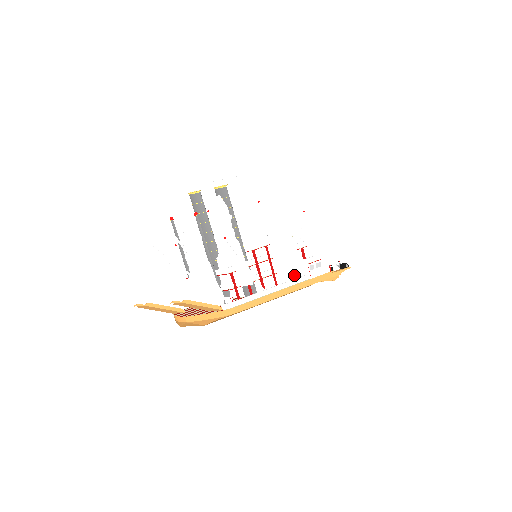
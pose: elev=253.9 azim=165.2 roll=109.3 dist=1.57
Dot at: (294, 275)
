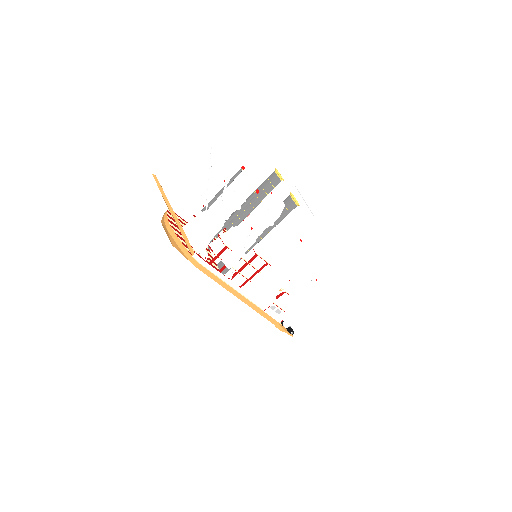
Dot at: (258, 296)
